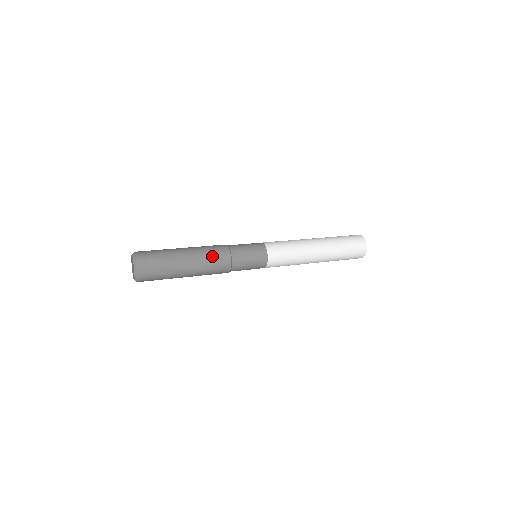
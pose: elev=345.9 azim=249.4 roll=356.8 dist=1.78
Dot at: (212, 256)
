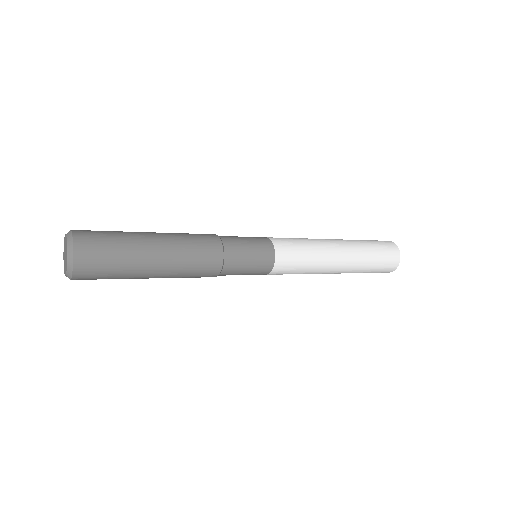
Dot at: (195, 247)
